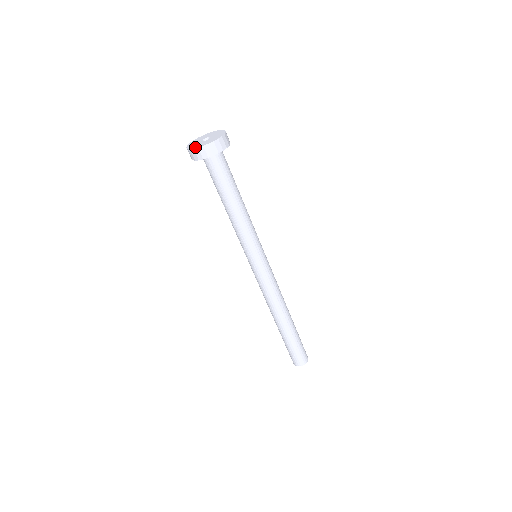
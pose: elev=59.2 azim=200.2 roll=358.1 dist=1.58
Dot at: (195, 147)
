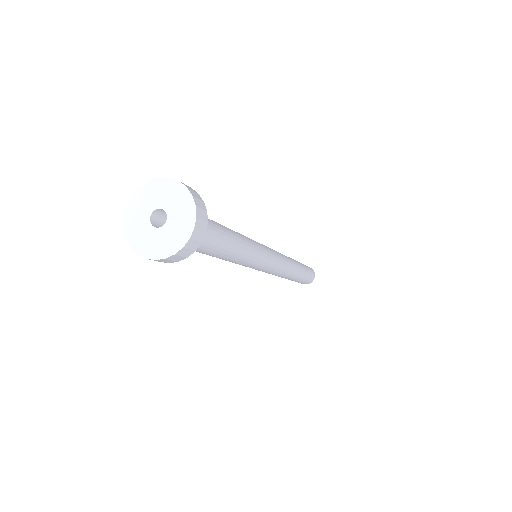
Dot at: (140, 252)
